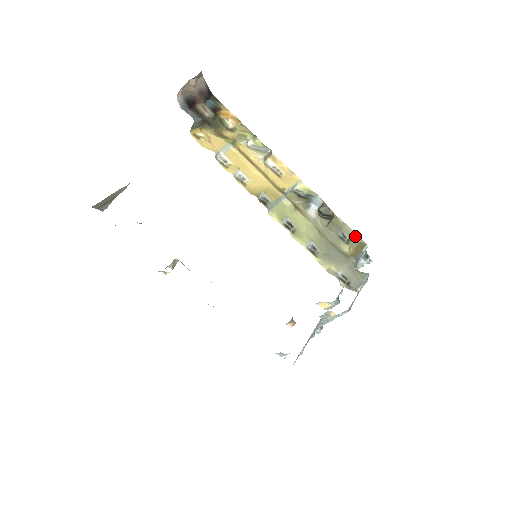
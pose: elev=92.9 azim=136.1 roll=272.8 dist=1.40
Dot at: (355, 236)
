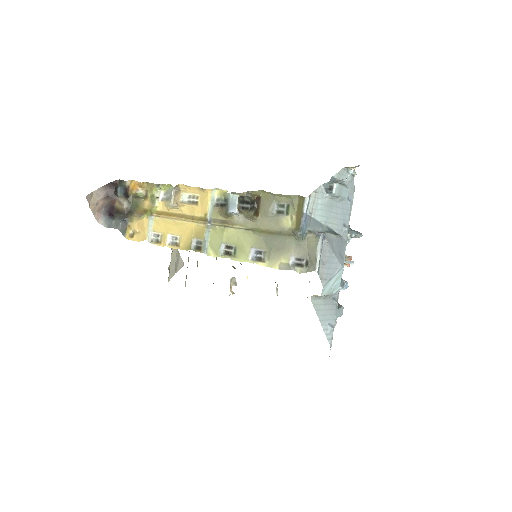
Dot at: (290, 197)
